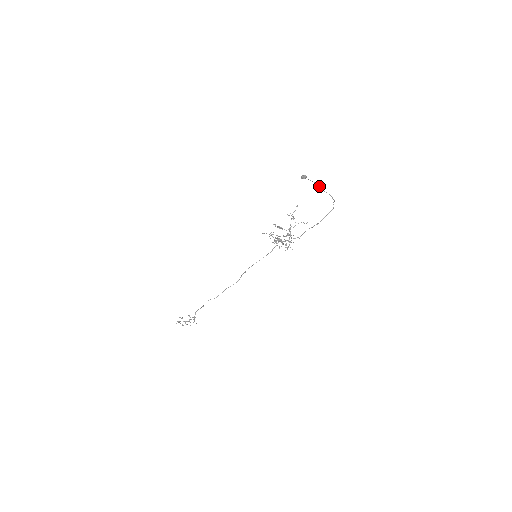
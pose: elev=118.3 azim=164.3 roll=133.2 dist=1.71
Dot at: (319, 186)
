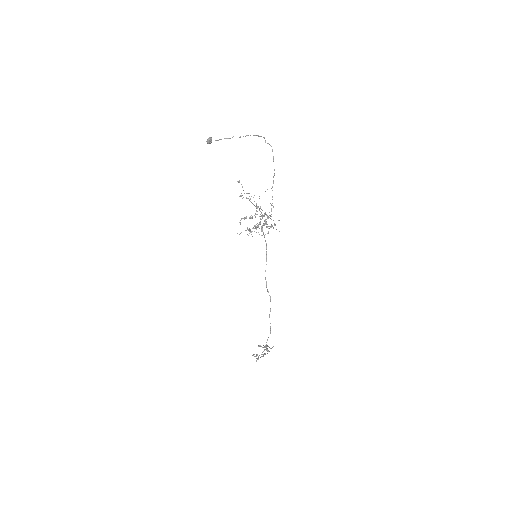
Dot at: occluded
